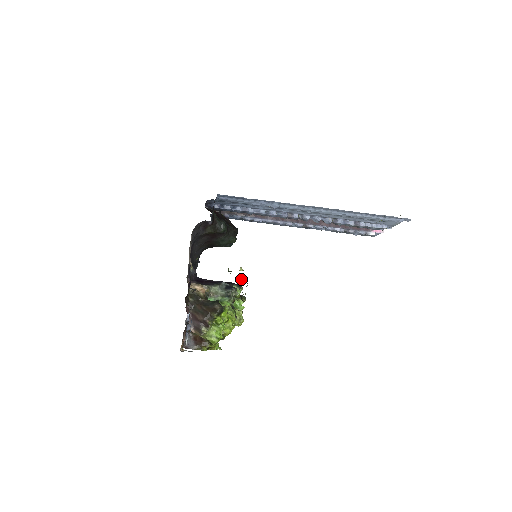
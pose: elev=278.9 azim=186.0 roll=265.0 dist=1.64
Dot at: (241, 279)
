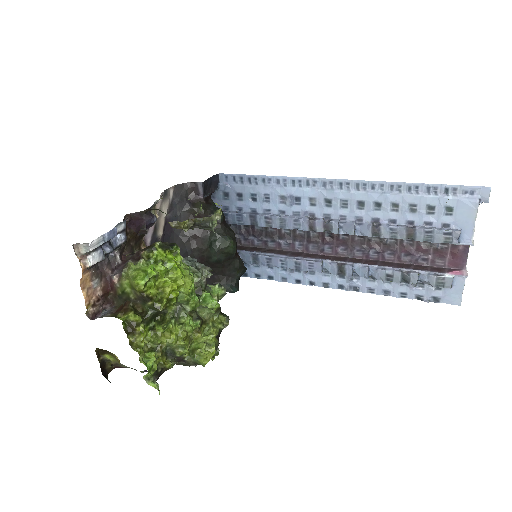
Dot at: occluded
